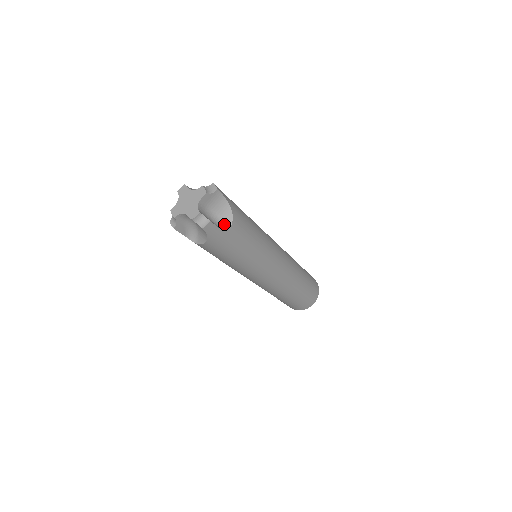
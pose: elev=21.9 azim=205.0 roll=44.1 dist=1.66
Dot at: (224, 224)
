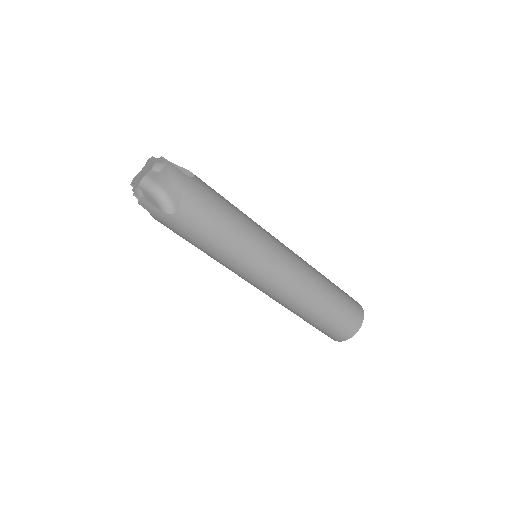
Dot at: (171, 207)
